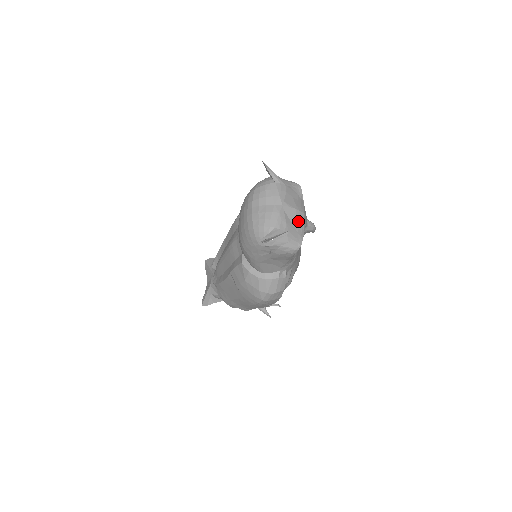
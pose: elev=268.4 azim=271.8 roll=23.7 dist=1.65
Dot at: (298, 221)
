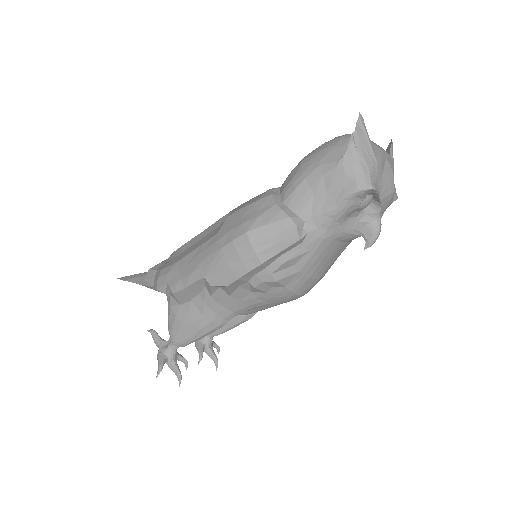
Dot at: (387, 183)
